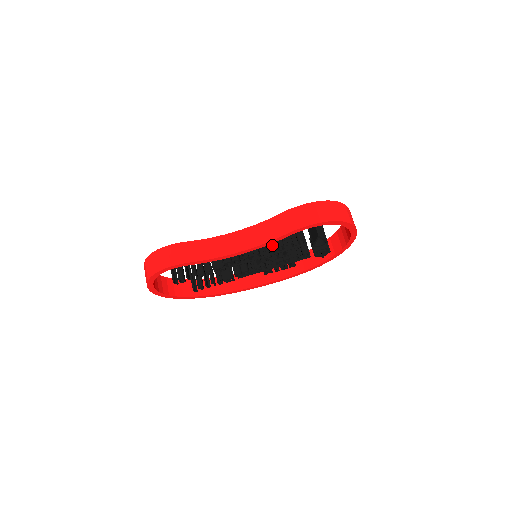
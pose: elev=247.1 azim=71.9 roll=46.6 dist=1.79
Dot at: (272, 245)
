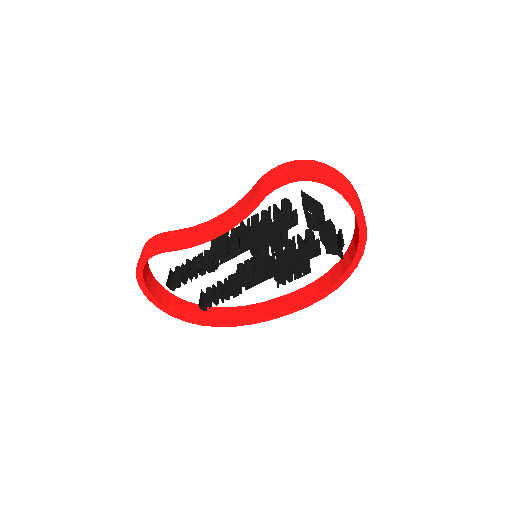
Dot at: (255, 226)
